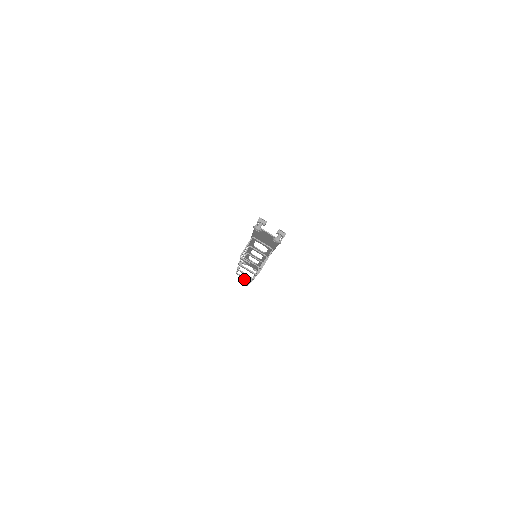
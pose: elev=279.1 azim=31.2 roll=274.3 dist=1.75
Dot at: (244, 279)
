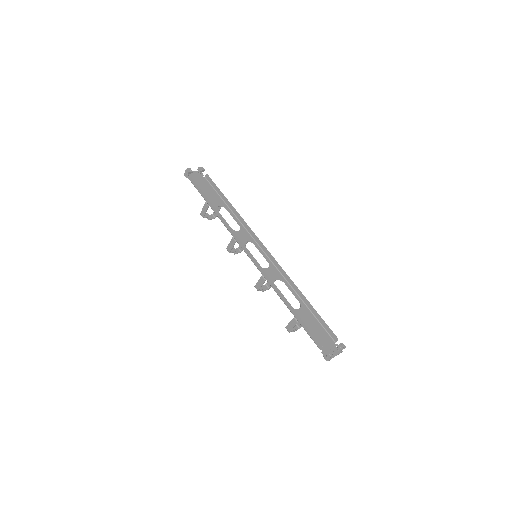
Dot at: occluded
